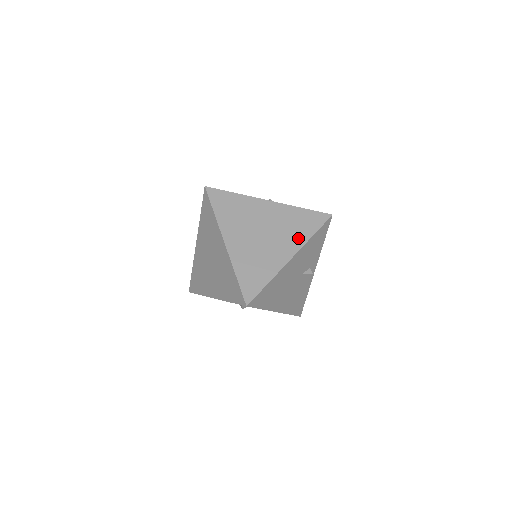
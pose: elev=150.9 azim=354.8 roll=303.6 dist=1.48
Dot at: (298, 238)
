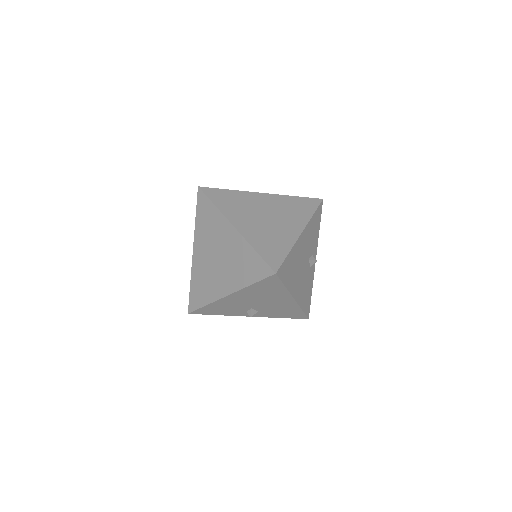
Dot at: (301, 217)
